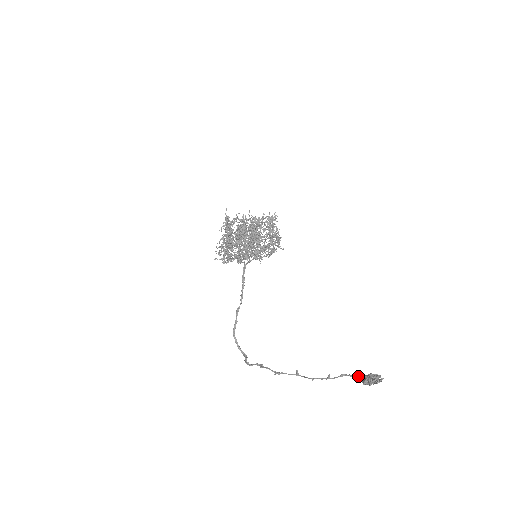
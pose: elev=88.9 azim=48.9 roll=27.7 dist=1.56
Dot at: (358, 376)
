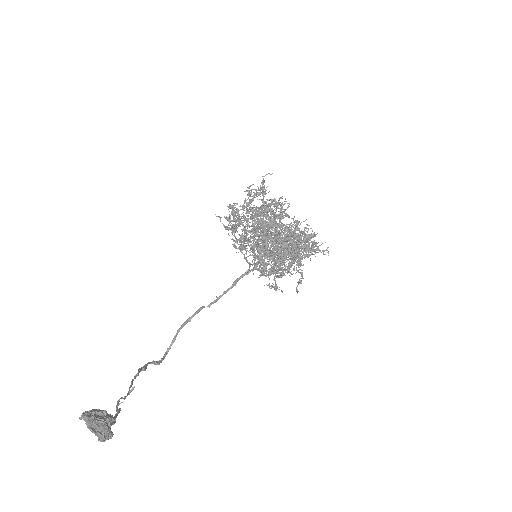
Dot at: (114, 419)
